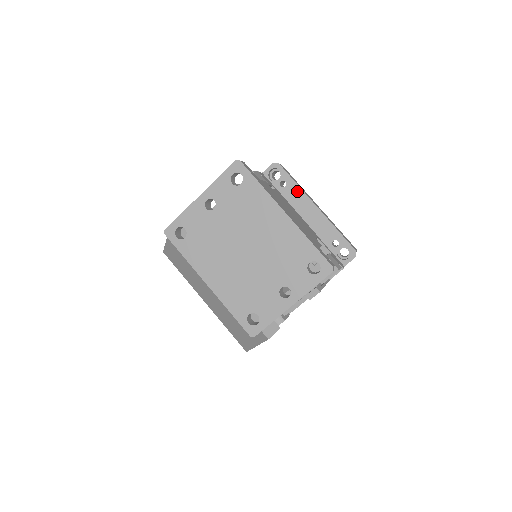
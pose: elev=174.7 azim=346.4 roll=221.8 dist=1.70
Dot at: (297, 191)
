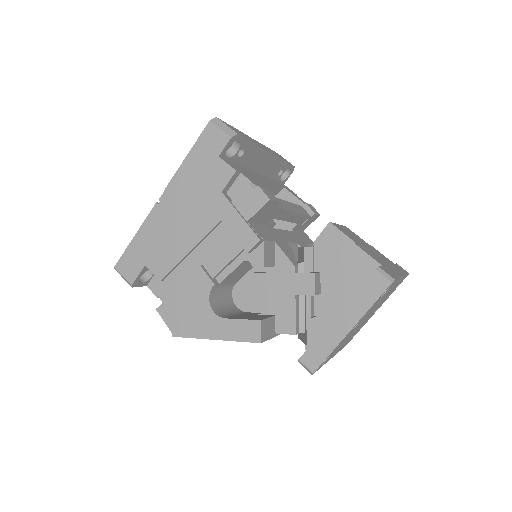
Dot at: (254, 151)
